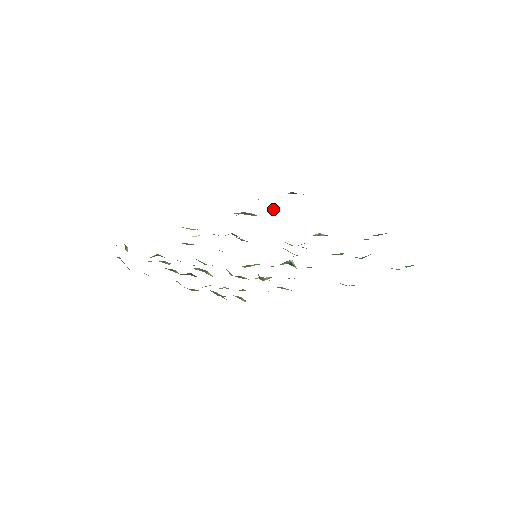
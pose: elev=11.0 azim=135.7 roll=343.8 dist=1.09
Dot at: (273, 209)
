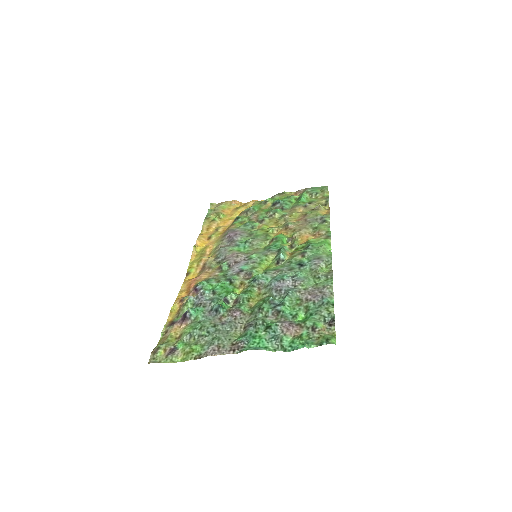
Dot at: (200, 296)
